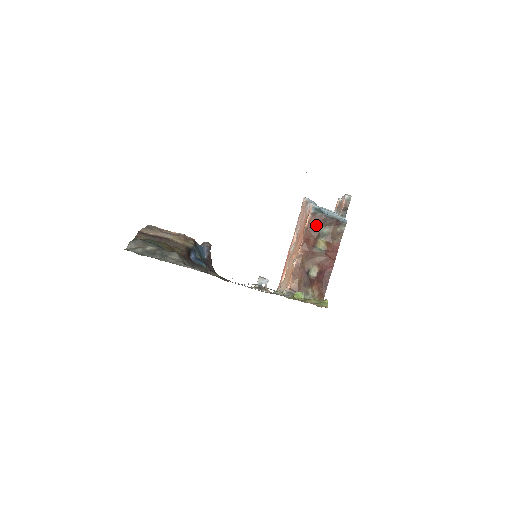
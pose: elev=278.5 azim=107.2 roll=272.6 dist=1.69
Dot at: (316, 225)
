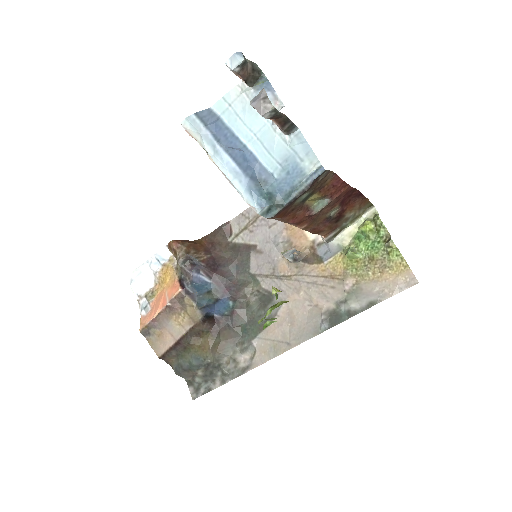
Dot at: (288, 209)
